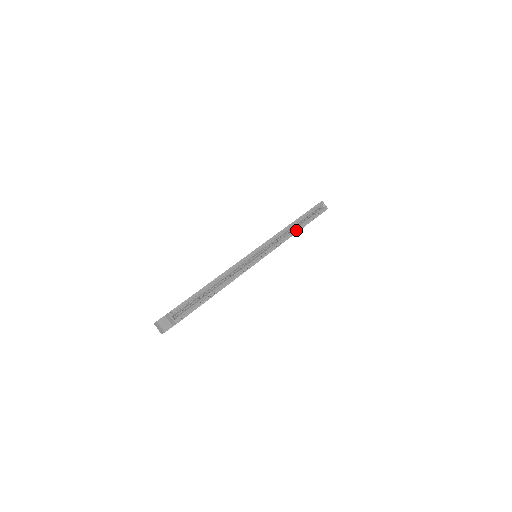
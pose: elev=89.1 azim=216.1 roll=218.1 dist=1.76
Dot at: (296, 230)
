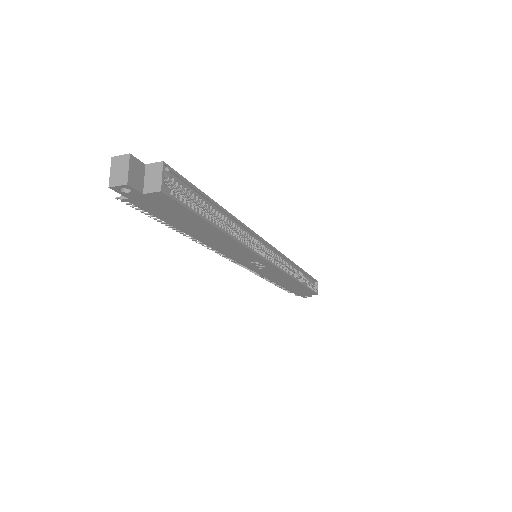
Dot at: (297, 278)
